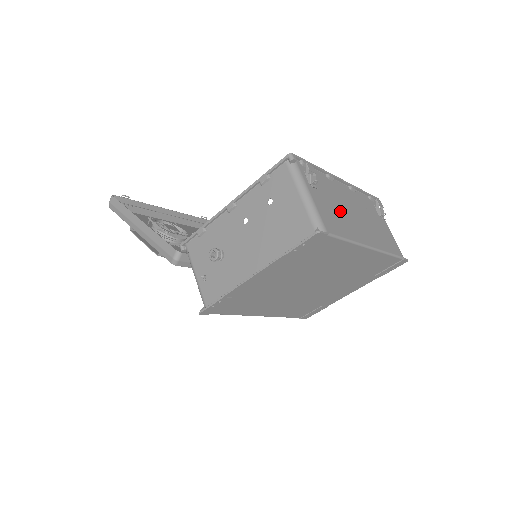
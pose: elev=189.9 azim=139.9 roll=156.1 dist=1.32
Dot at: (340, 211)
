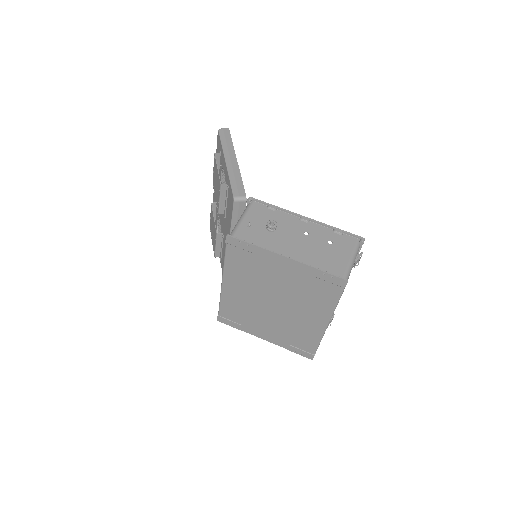
Dot at: occluded
